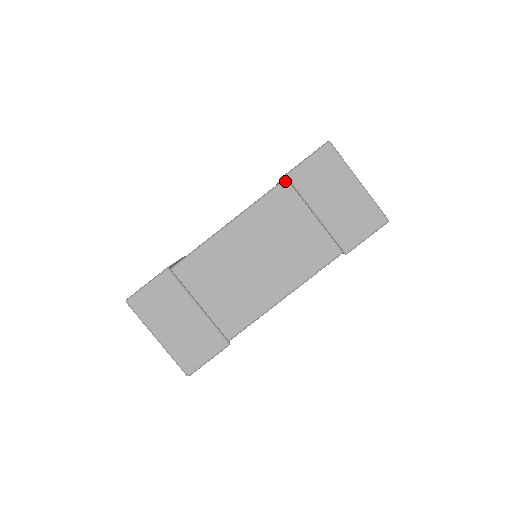
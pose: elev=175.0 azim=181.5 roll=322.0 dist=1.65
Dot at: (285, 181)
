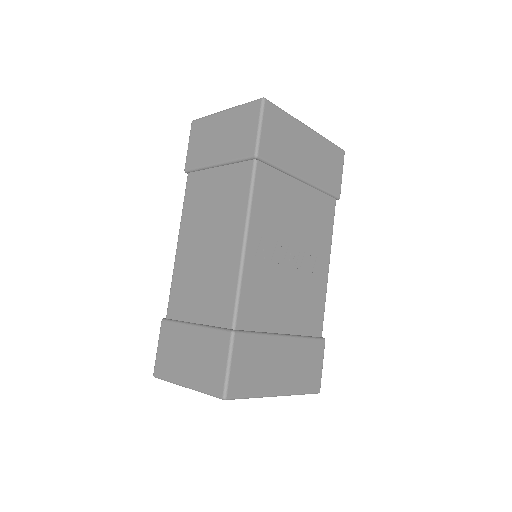
Dot at: (188, 175)
